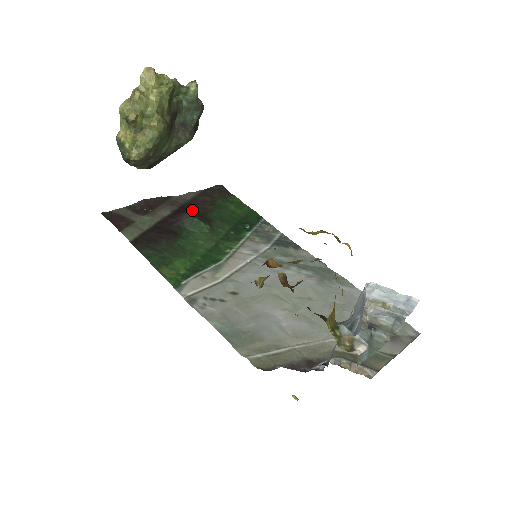
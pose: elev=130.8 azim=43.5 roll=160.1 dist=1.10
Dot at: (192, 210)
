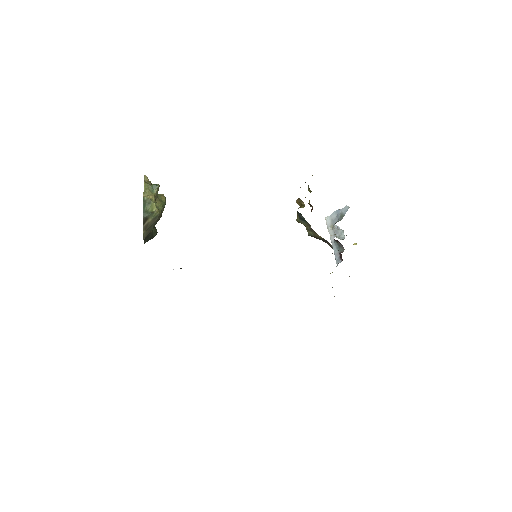
Dot at: occluded
